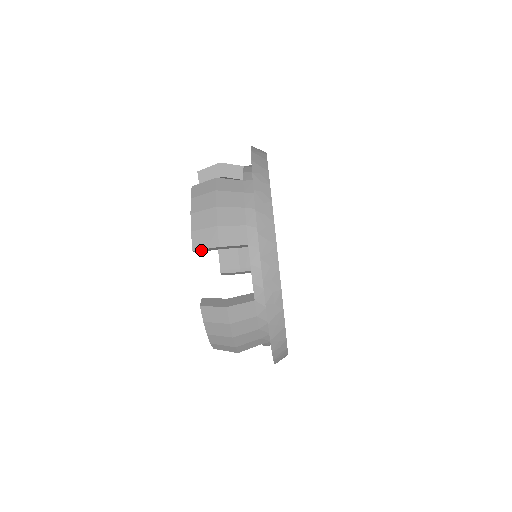
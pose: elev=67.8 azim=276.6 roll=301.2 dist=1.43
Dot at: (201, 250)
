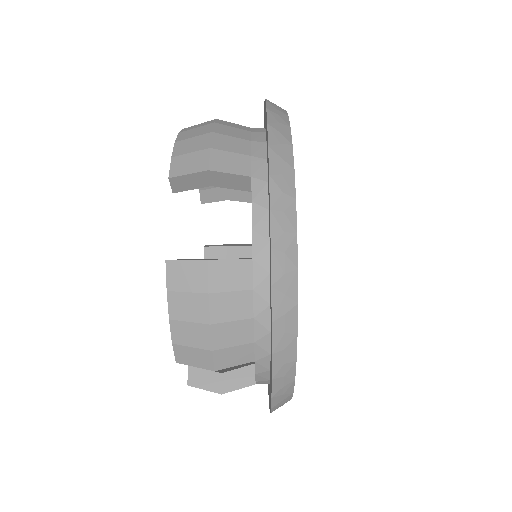
Dot at: (181, 181)
